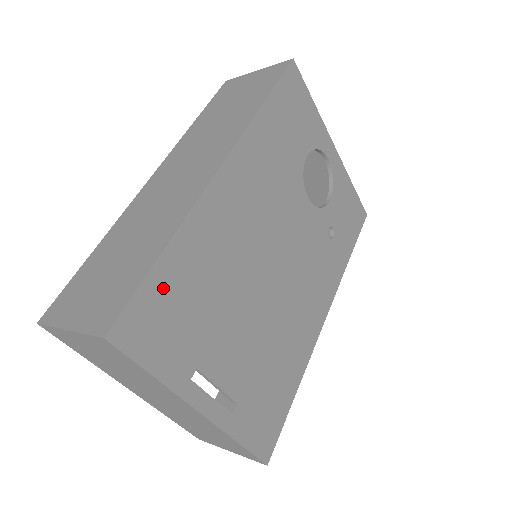
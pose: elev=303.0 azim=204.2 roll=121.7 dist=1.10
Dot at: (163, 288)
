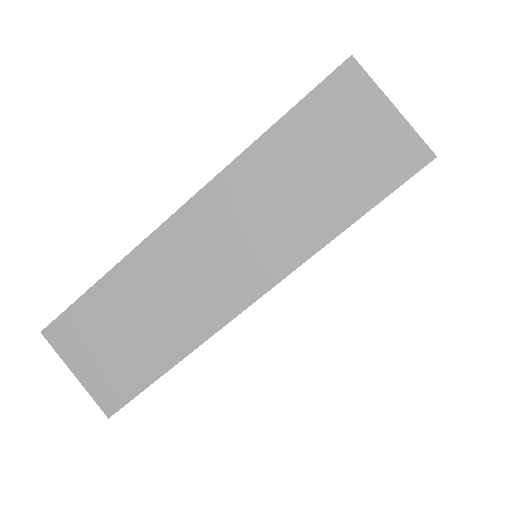
Dot at: occluded
